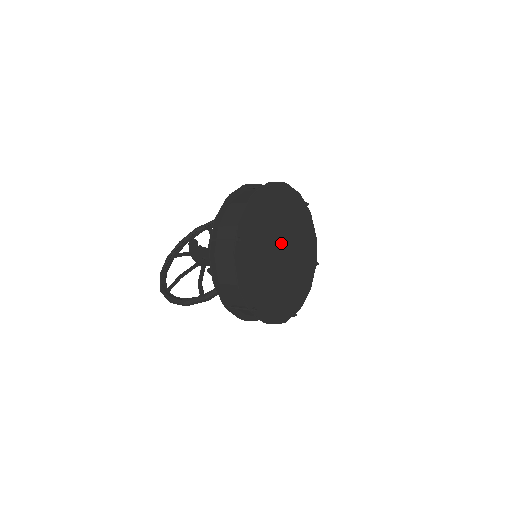
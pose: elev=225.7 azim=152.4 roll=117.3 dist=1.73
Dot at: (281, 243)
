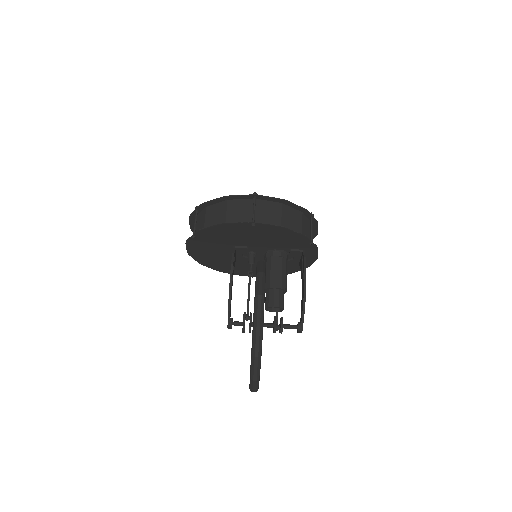
Dot at: occluded
